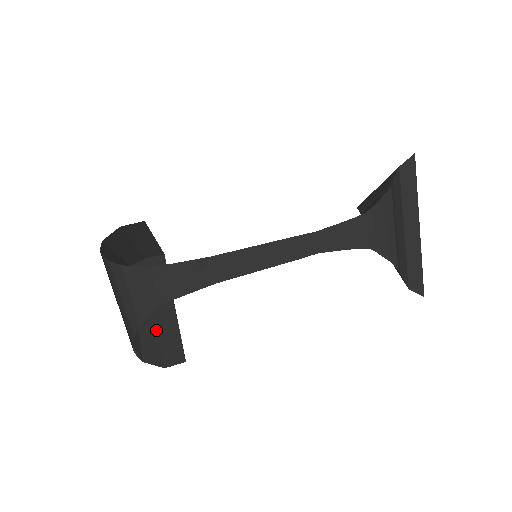
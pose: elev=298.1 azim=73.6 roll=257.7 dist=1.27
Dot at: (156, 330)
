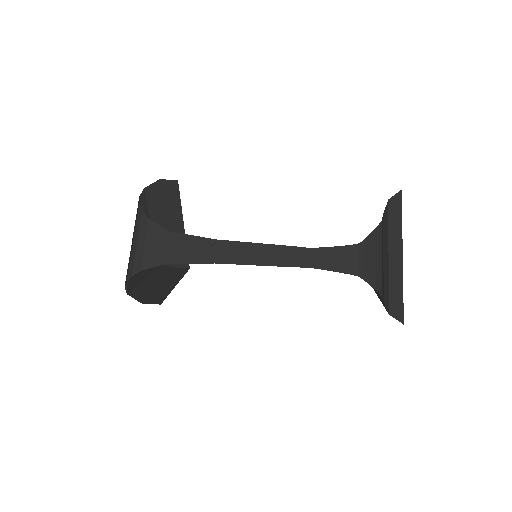
Dot at: (152, 289)
